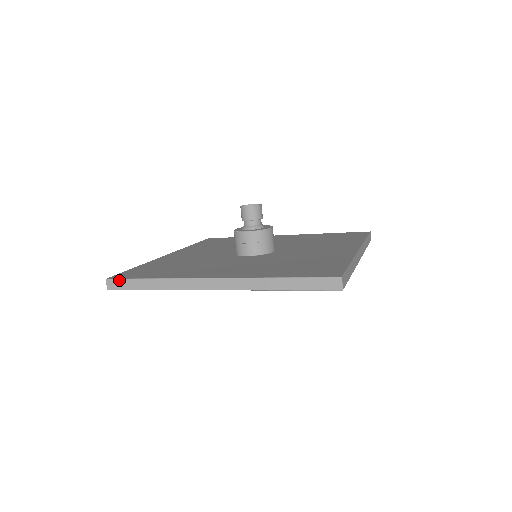
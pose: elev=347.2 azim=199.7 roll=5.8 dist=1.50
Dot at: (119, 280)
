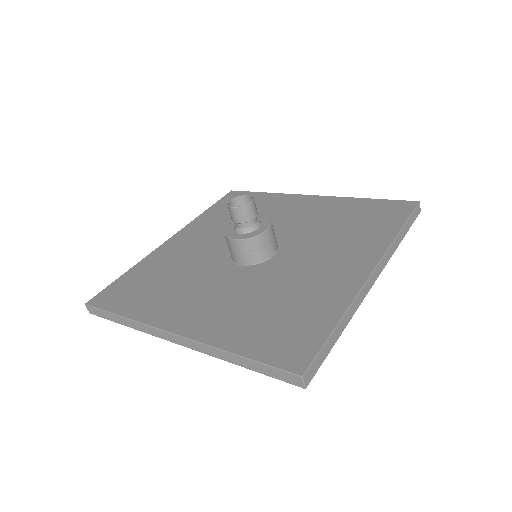
Dot at: (95, 309)
